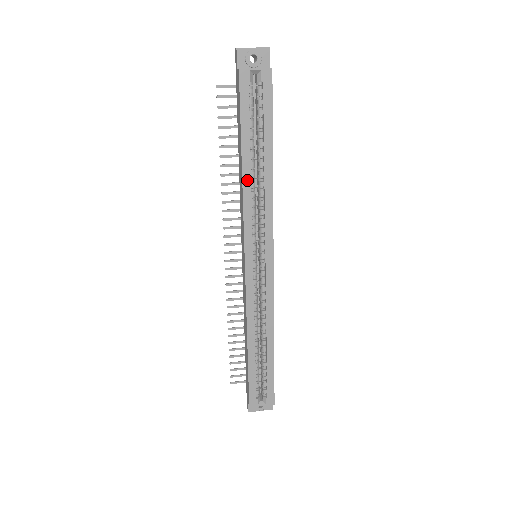
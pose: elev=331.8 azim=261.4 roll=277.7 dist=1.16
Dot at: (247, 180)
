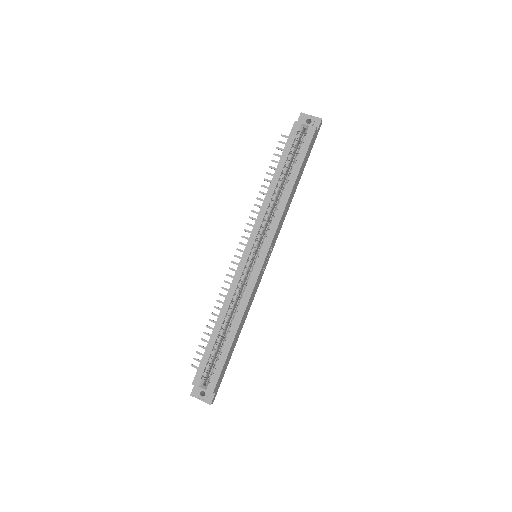
Dot at: (271, 192)
